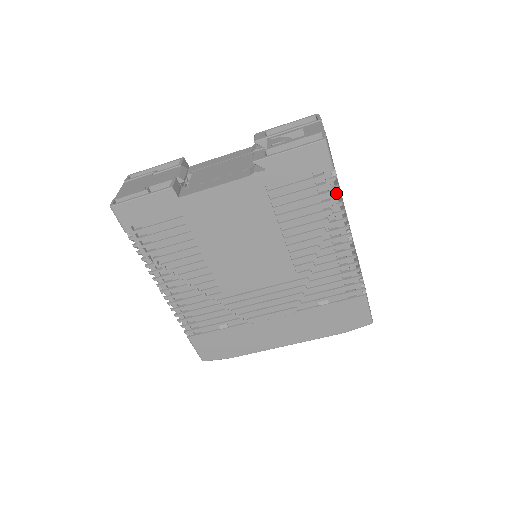
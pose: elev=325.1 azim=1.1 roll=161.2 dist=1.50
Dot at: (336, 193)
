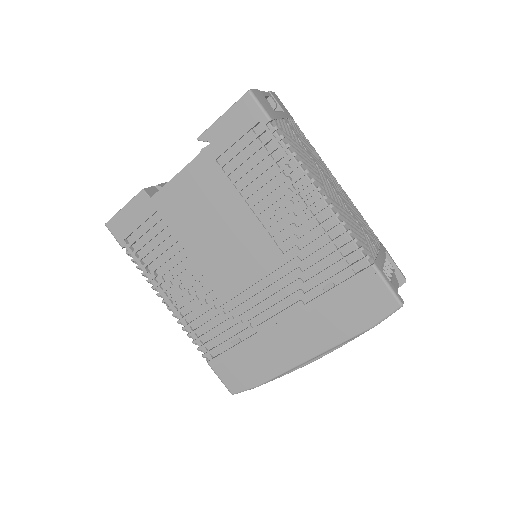
Dot at: (285, 144)
